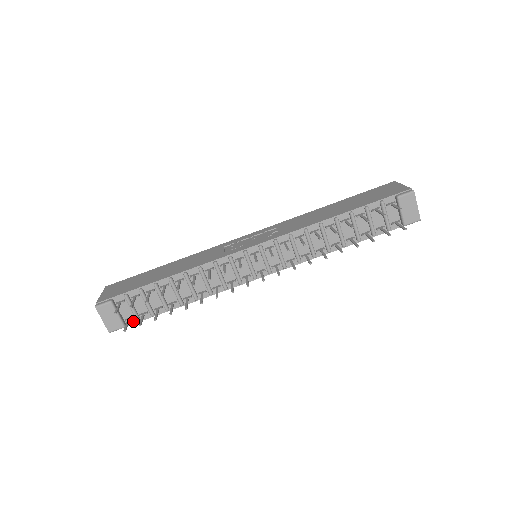
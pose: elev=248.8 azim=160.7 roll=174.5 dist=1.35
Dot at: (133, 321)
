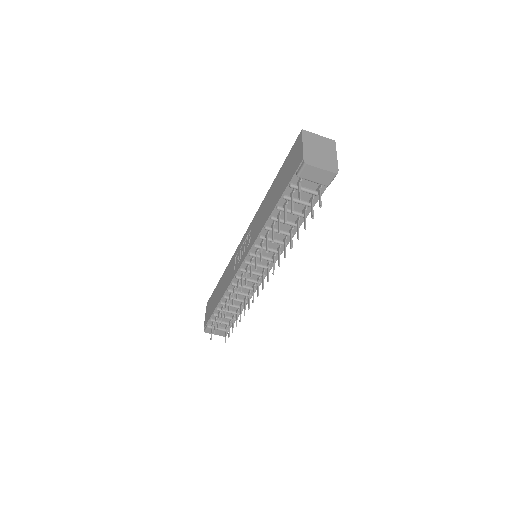
Dot at: occluded
